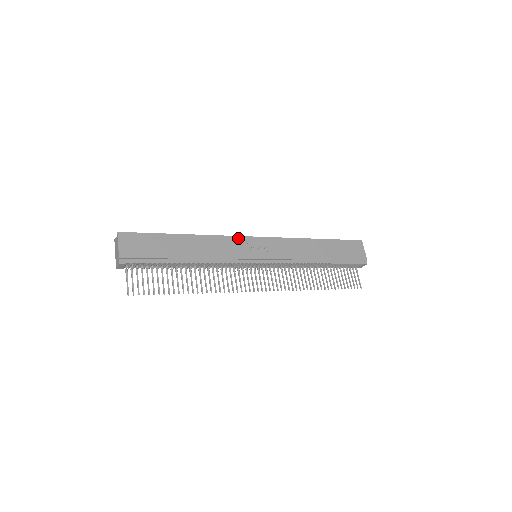
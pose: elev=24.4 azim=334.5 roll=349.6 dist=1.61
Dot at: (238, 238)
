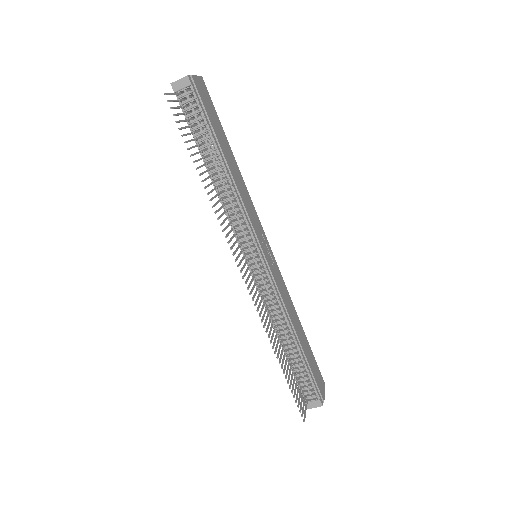
Dot at: (260, 222)
